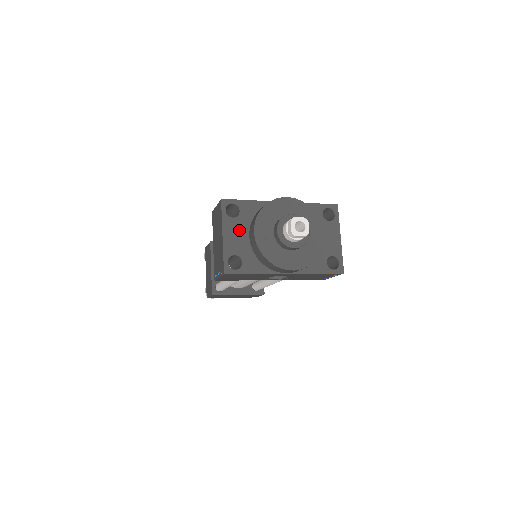
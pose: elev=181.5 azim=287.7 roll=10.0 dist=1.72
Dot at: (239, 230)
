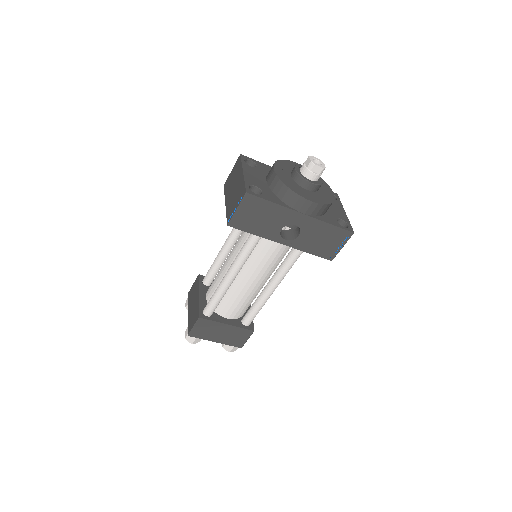
Dot at: (257, 175)
